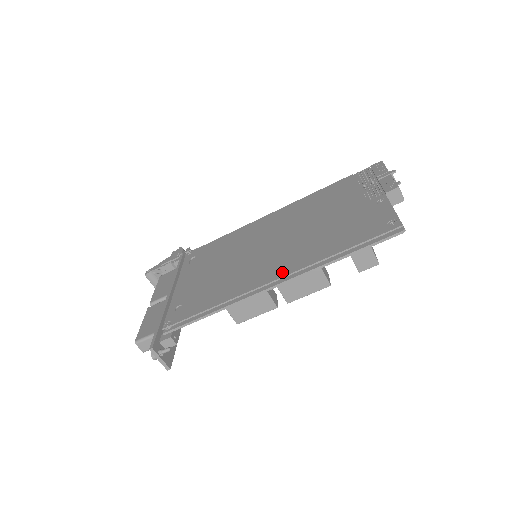
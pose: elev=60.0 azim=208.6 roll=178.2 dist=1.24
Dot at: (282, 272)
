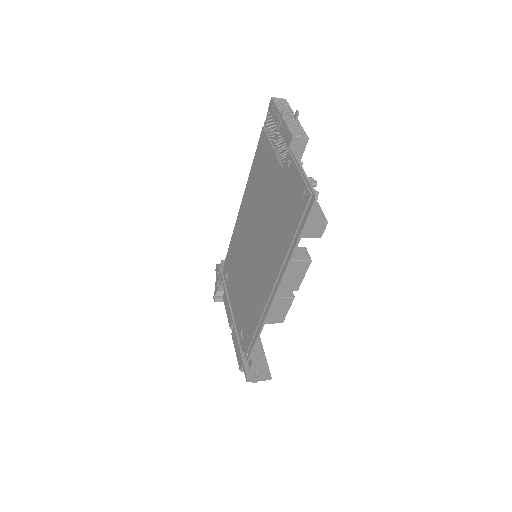
Dot at: (272, 279)
